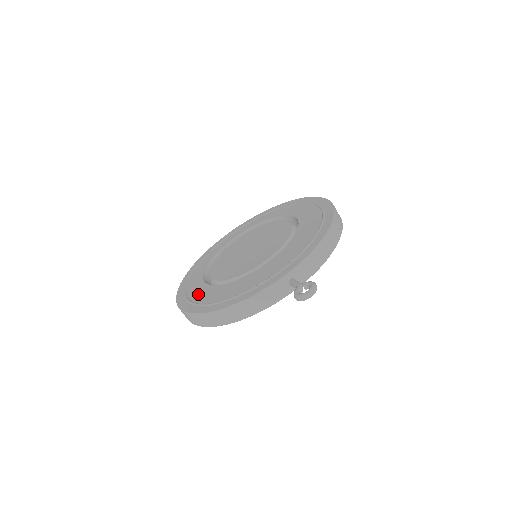
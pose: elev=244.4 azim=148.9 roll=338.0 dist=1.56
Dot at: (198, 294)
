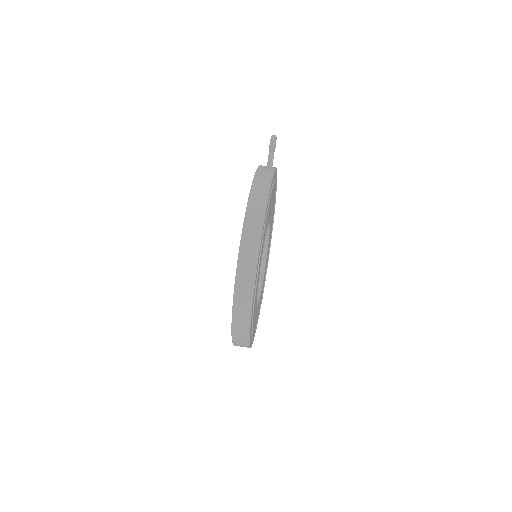
Dot at: occluded
